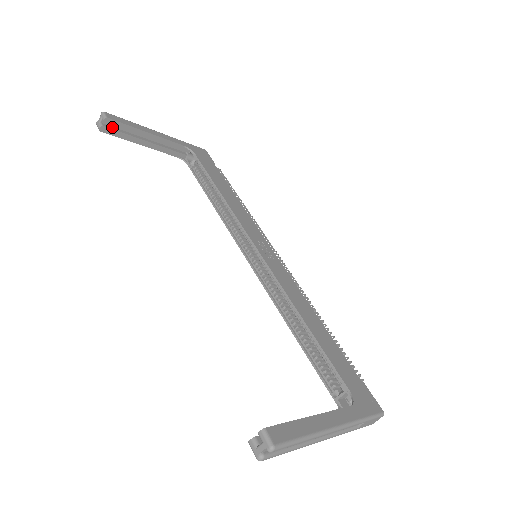
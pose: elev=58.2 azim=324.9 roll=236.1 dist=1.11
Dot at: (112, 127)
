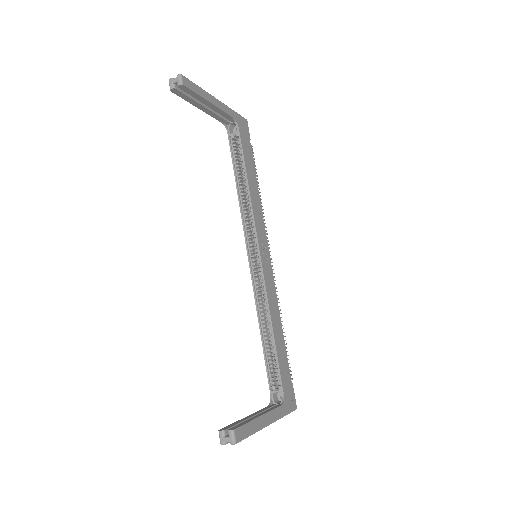
Dot at: (182, 89)
